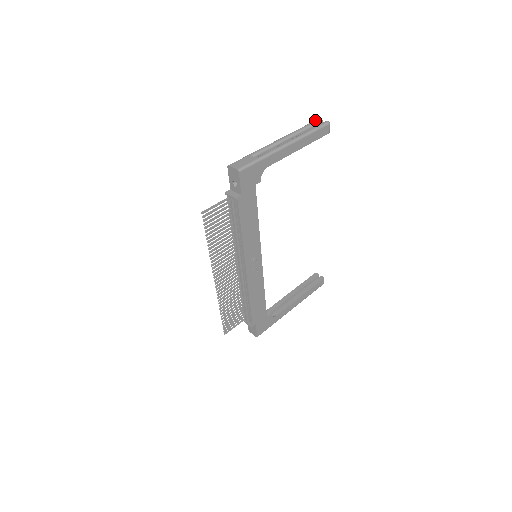
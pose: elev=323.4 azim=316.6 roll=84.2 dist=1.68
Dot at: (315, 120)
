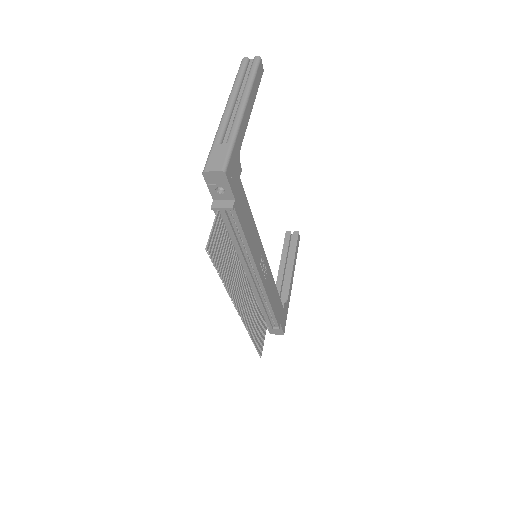
Dot at: (241, 61)
